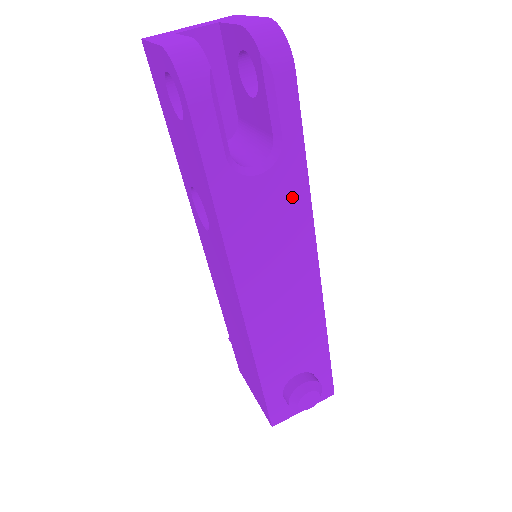
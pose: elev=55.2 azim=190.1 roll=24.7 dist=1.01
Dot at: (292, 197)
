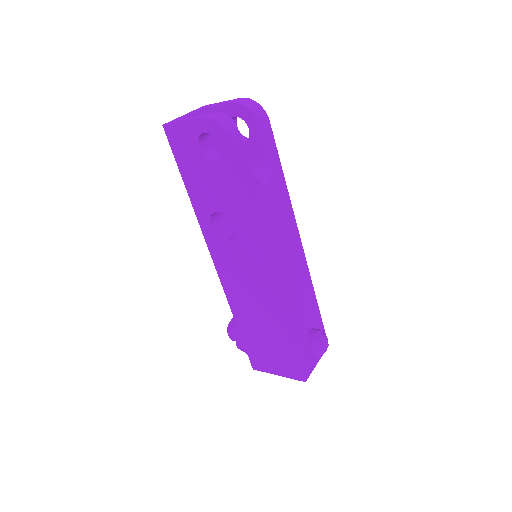
Dot at: (282, 197)
